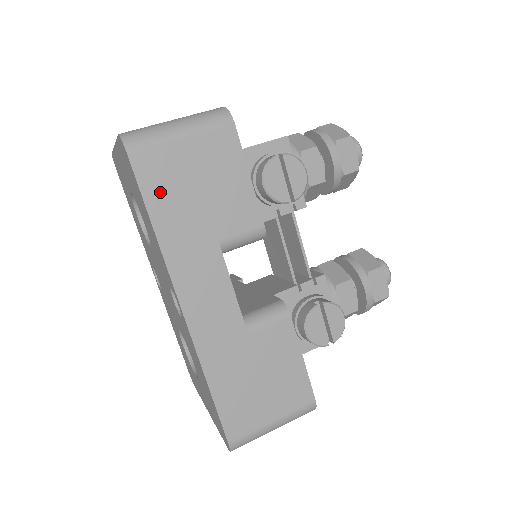
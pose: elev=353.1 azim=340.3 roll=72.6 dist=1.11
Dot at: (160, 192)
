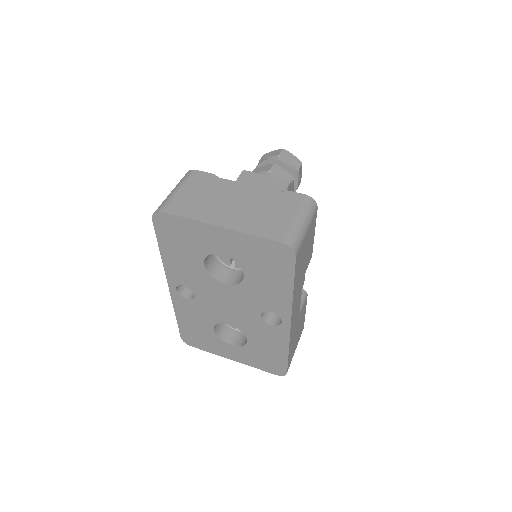
Dot at: (298, 269)
